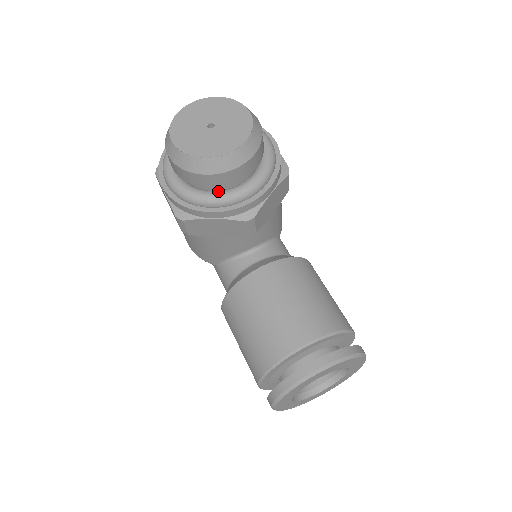
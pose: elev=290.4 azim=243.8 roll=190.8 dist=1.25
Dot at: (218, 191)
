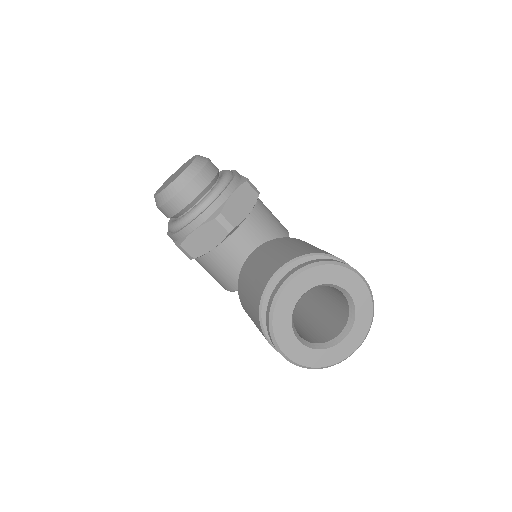
Dot at: (191, 210)
